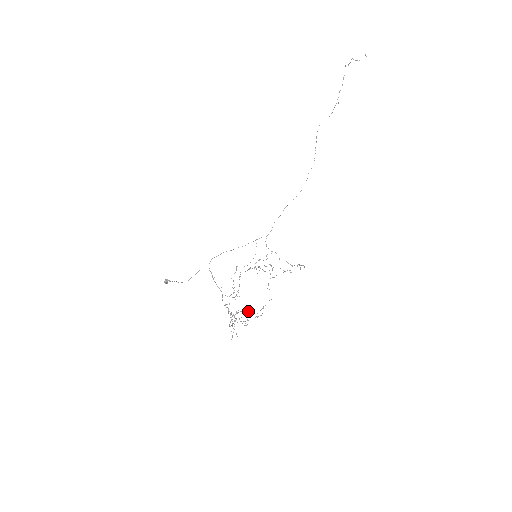
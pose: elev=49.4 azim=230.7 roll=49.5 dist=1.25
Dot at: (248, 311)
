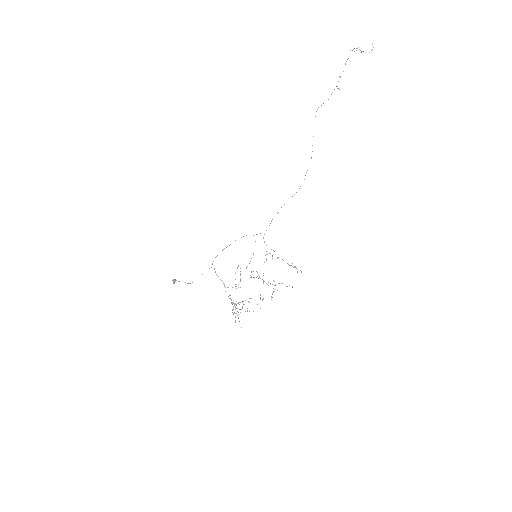
Dot at: occluded
